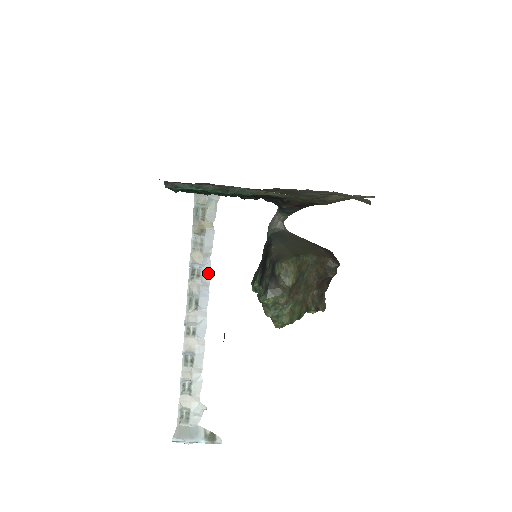
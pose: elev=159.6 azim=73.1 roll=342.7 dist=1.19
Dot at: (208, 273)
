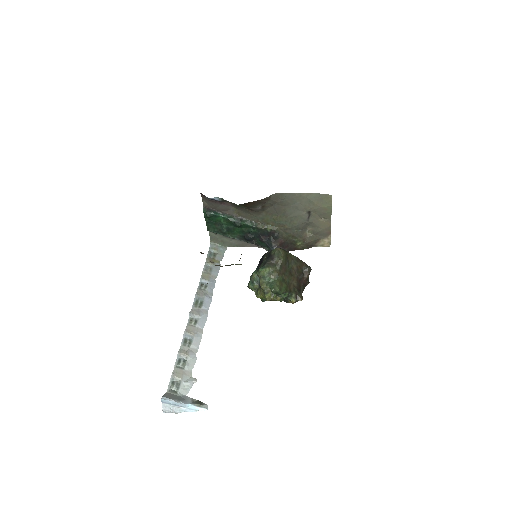
Dot at: (213, 287)
